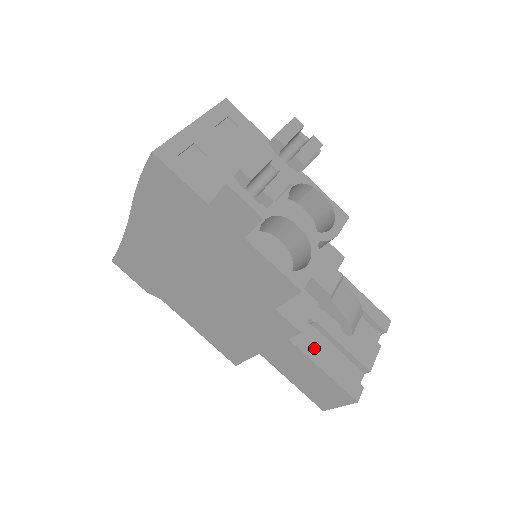
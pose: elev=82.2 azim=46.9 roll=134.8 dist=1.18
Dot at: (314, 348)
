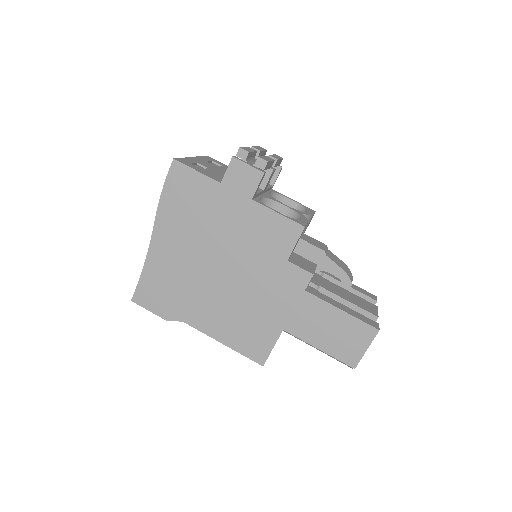
Dot at: (327, 298)
